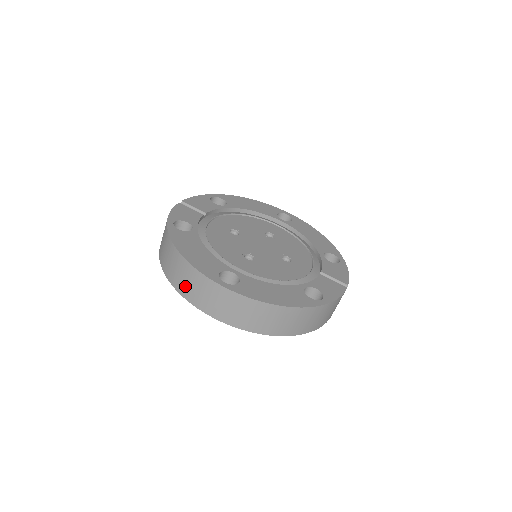
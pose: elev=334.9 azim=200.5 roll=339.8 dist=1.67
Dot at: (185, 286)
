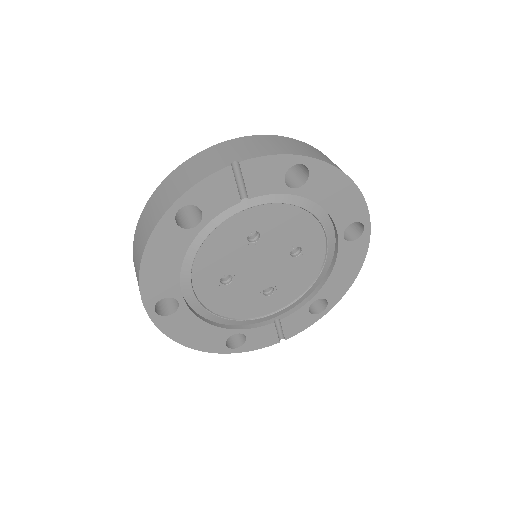
Dot at: (135, 264)
